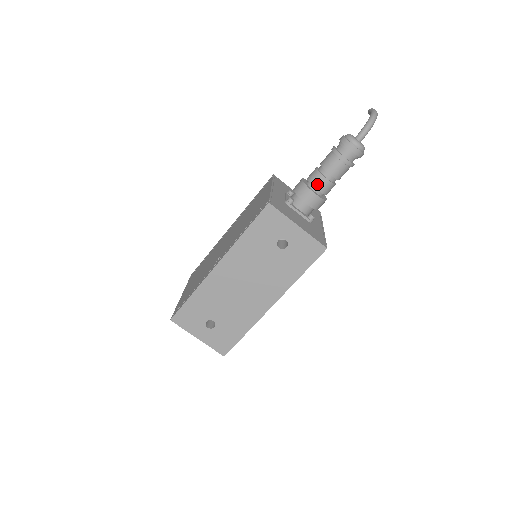
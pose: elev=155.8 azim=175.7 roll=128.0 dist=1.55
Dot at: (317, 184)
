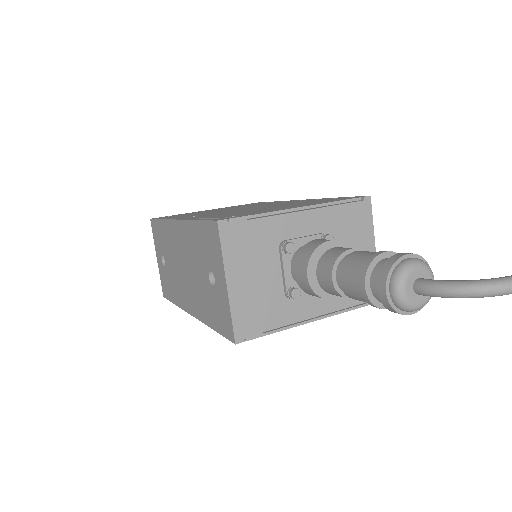
Dot at: (321, 268)
